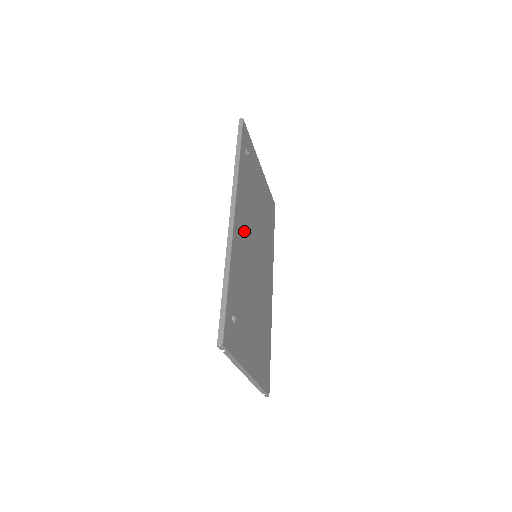
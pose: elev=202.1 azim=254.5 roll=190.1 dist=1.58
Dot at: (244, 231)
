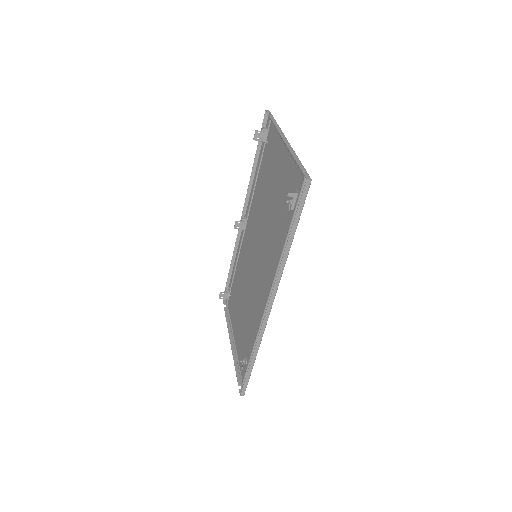
Dot at: (265, 284)
